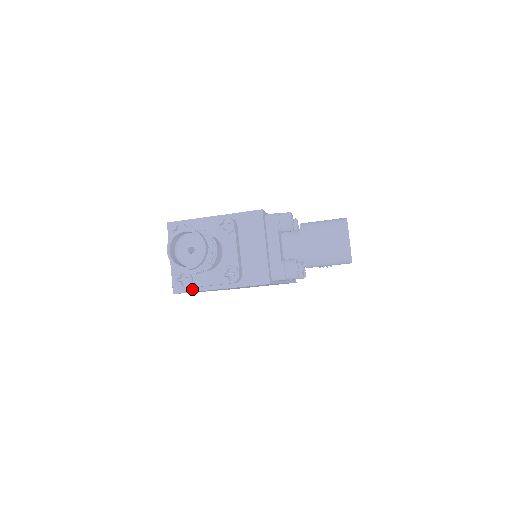
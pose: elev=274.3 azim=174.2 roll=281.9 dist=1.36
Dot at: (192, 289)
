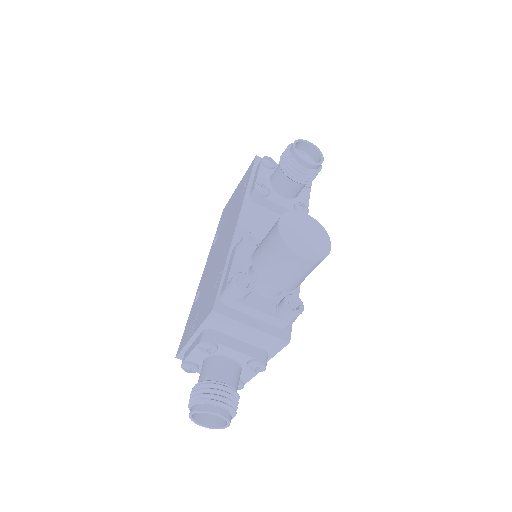
Dot at: occluded
